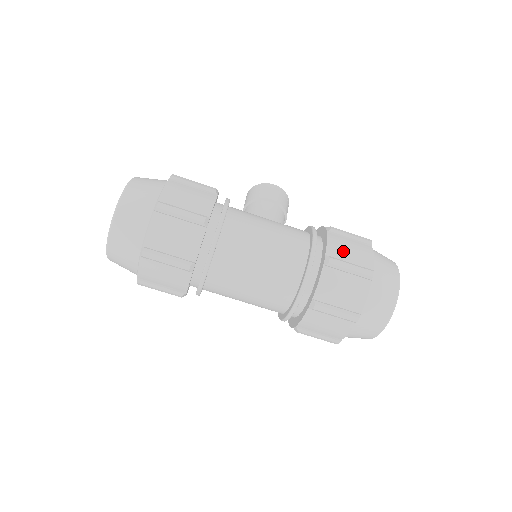
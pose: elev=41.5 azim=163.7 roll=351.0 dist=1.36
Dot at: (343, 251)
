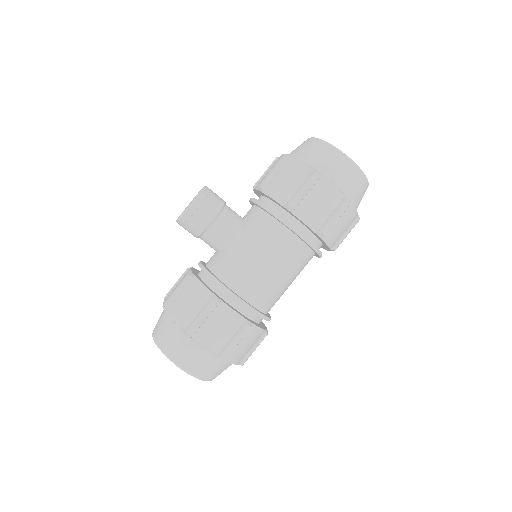
Dot at: (319, 214)
